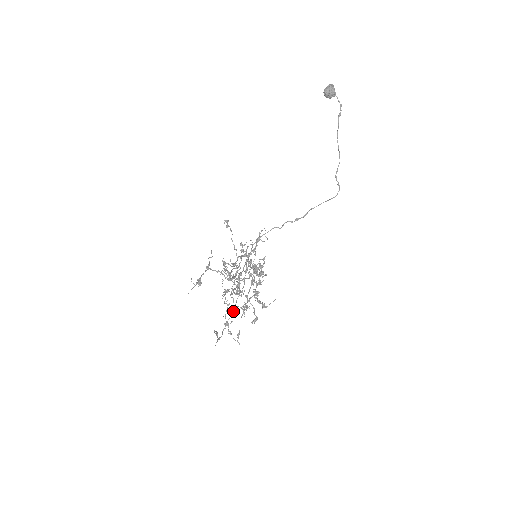
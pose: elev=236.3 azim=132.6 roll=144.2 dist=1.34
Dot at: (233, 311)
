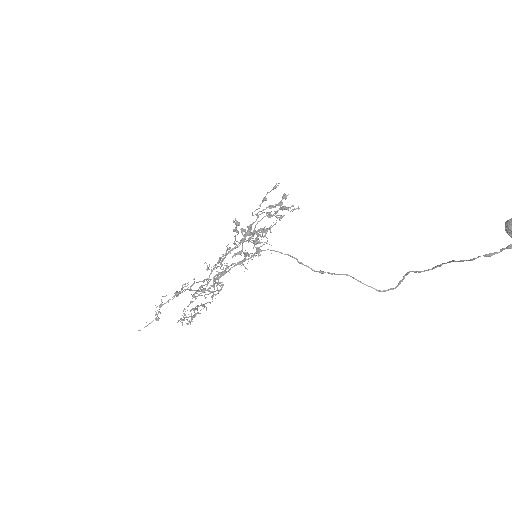
Dot at: (205, 279)
